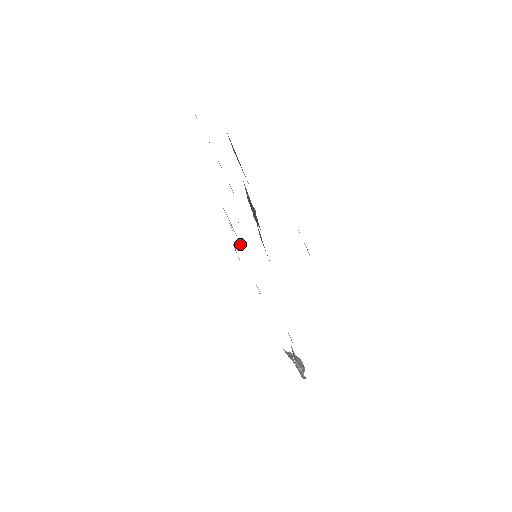
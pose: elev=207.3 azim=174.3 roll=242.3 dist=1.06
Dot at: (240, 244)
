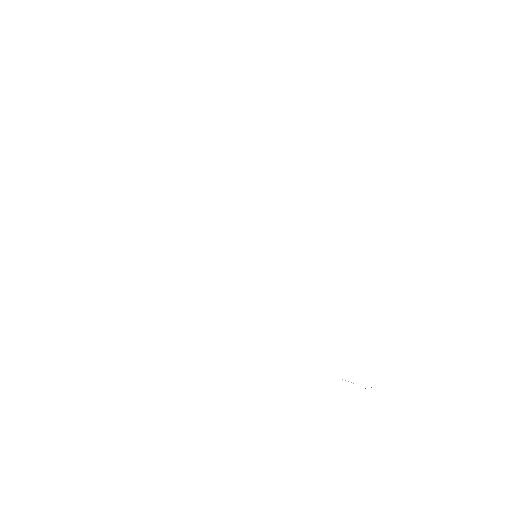
Dot at: occluded
